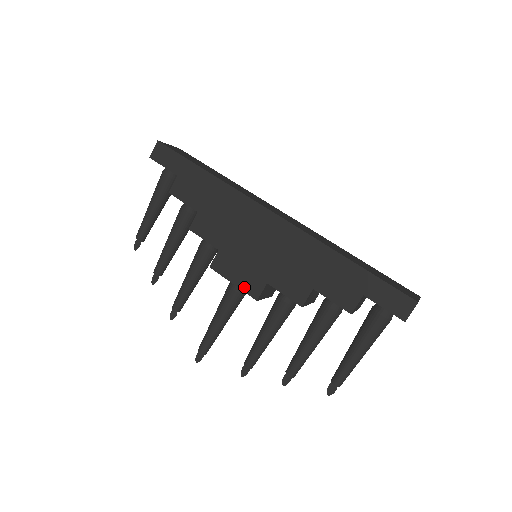
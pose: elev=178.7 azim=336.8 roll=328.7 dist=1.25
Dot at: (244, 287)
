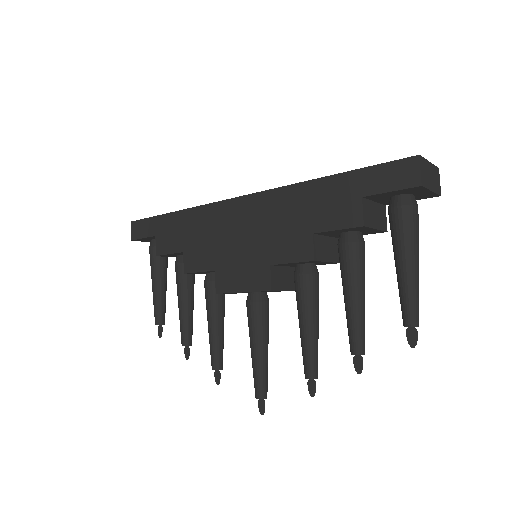
Dot at: (253, 287)
